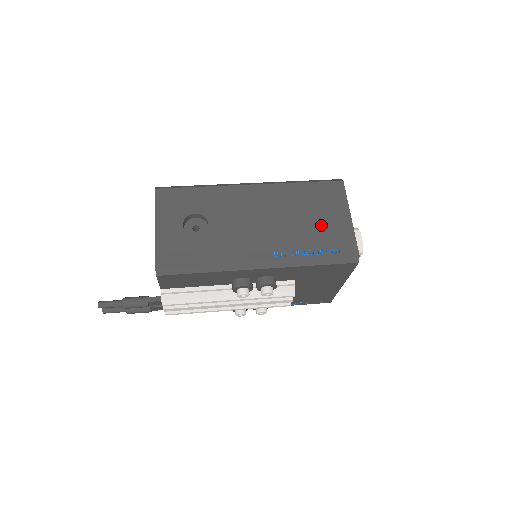
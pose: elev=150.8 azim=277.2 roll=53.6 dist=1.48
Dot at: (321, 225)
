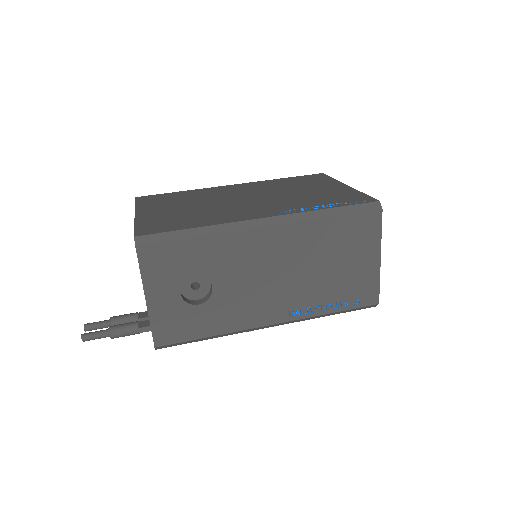
Dot at: (345, 274)
